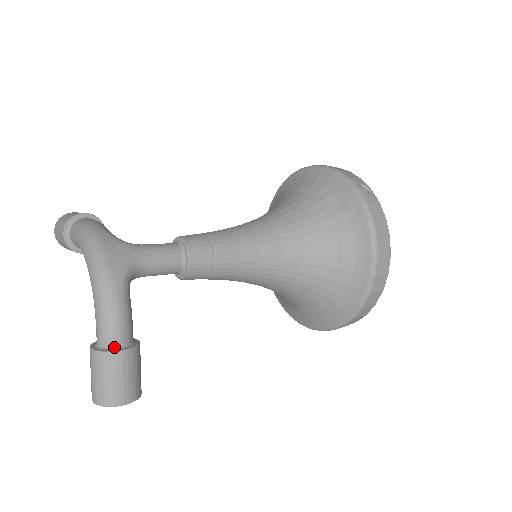
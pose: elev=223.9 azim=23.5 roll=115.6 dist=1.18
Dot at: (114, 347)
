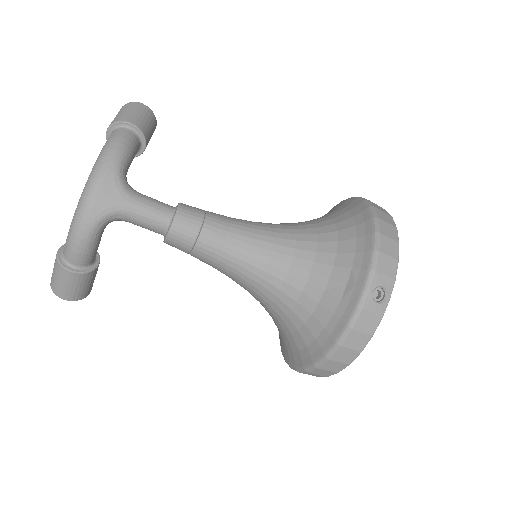
Dot at: (69, 263)
